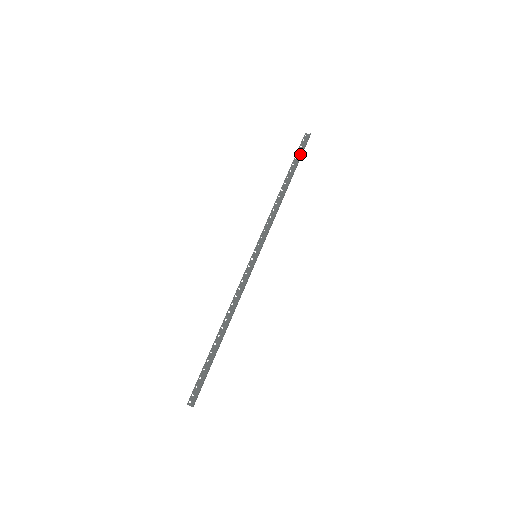
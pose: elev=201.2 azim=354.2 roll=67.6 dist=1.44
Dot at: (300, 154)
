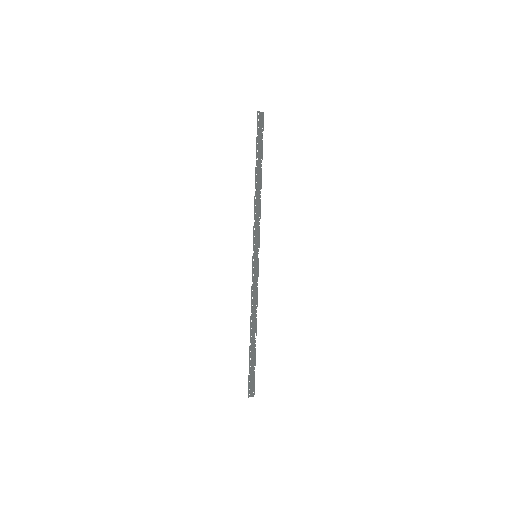
Dot at: (260, 138)
